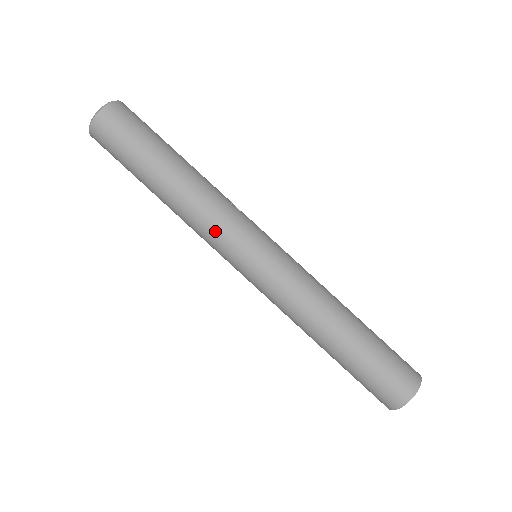
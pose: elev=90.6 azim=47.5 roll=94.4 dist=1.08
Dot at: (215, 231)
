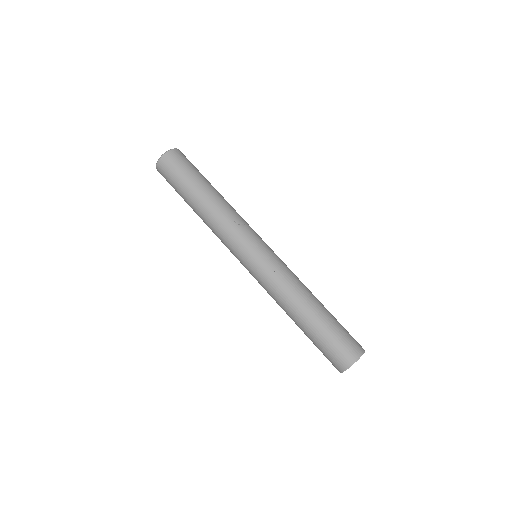
Dot at: (224, 243)
